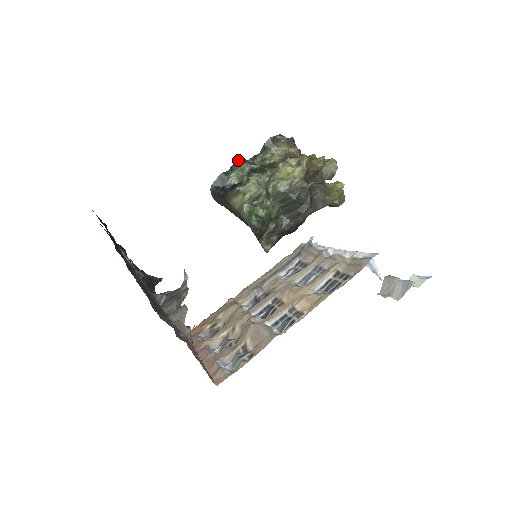
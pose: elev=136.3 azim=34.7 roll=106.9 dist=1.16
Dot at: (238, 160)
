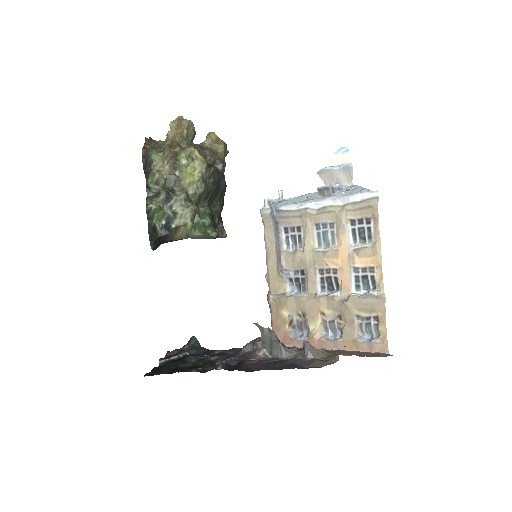
Dot at: (147, 206)
